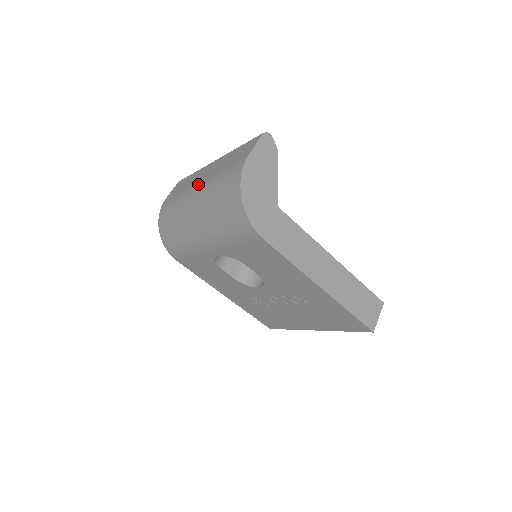
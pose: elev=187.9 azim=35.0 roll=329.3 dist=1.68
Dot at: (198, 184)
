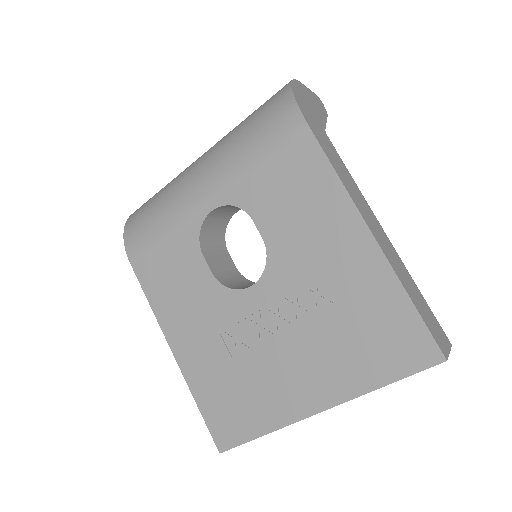
Dot at: occluded
